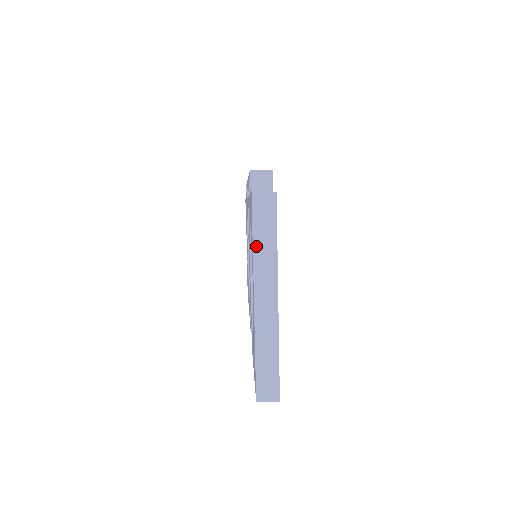
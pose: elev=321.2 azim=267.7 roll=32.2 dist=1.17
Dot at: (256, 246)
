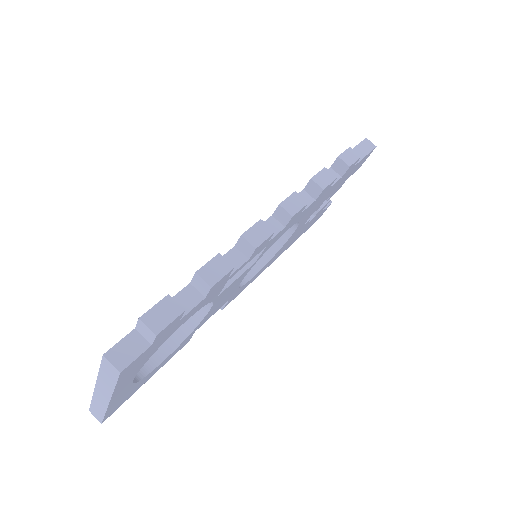
Dot at: (101, 374)
